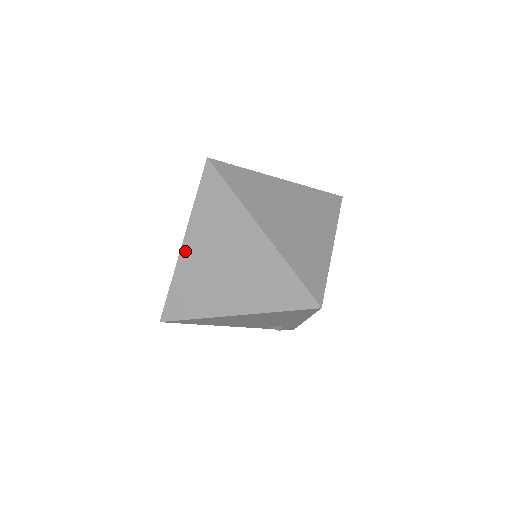
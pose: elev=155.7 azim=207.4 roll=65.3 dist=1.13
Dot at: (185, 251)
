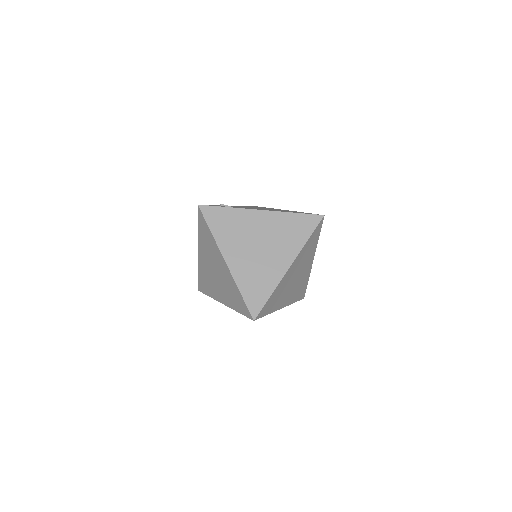
Dot at: (200, 256)
